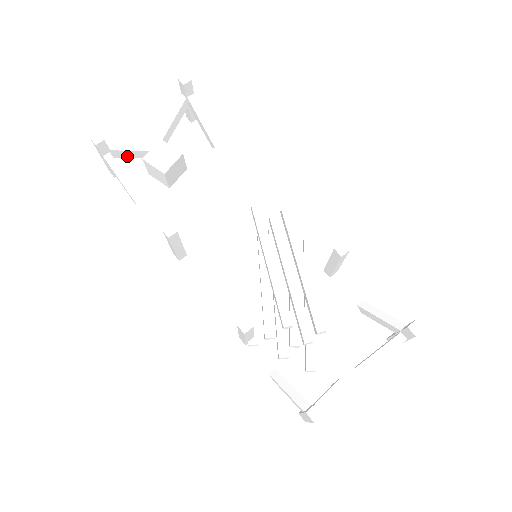
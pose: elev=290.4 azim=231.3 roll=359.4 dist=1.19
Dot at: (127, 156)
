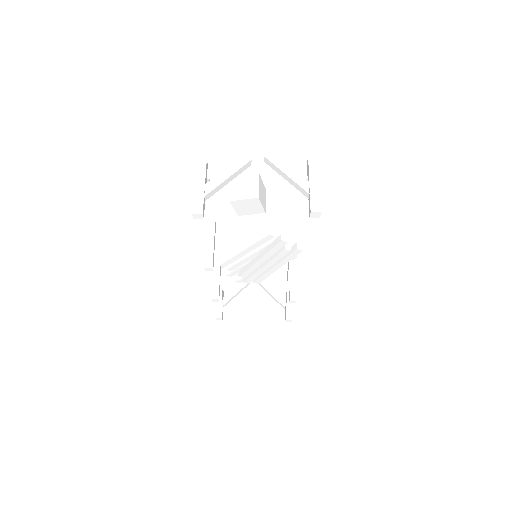
Dot at: occluded
